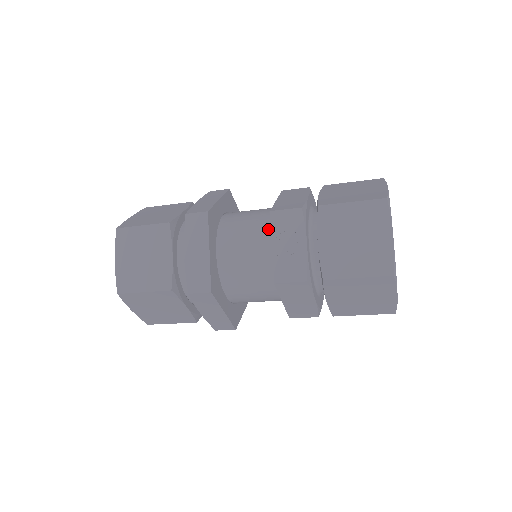
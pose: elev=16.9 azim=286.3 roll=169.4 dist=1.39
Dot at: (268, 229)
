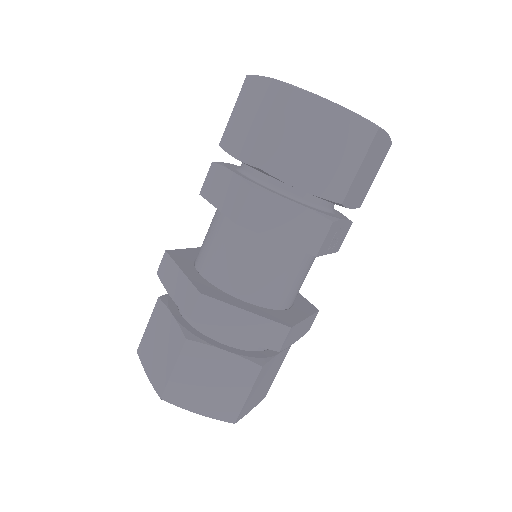
Dot at: occluded
